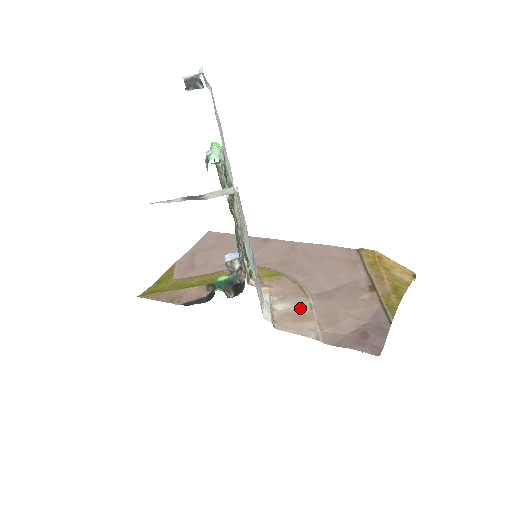
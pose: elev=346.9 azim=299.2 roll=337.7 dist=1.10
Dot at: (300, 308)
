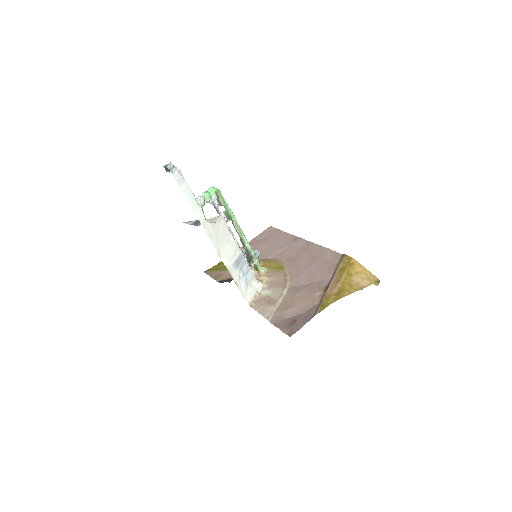
Dot at: (274, 295)
